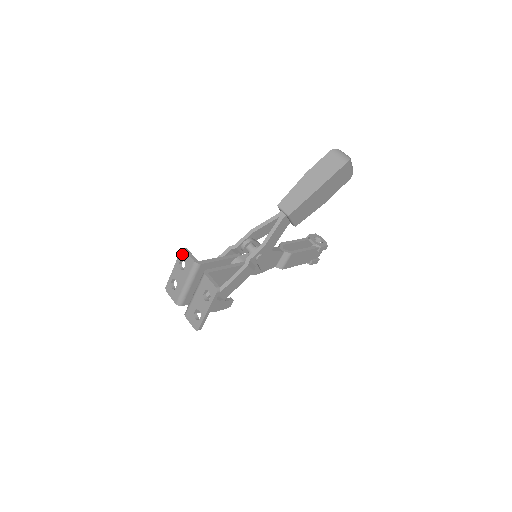
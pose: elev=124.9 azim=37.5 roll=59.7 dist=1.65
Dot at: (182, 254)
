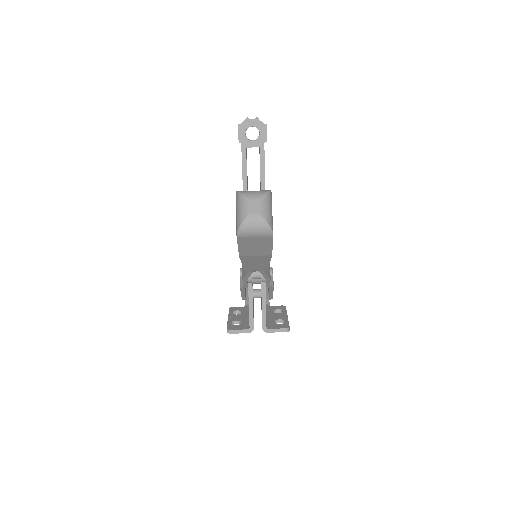
Dot at: occluded
